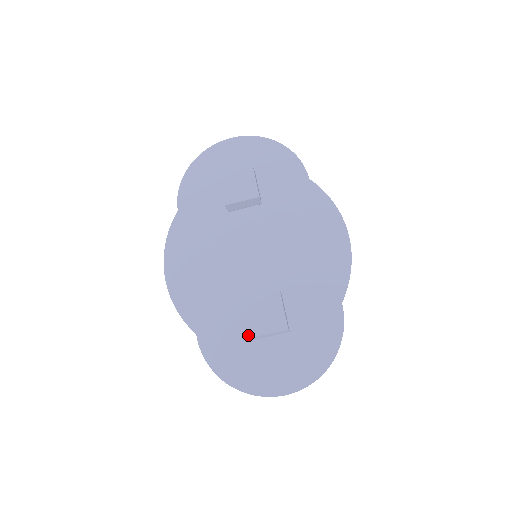
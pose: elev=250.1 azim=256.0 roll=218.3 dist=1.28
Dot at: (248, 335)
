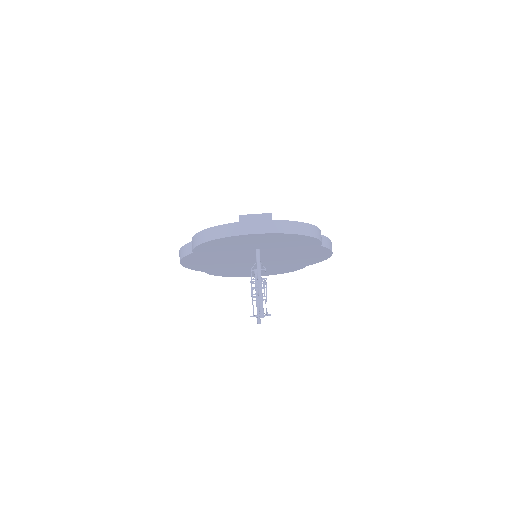
Dot at: occluded
